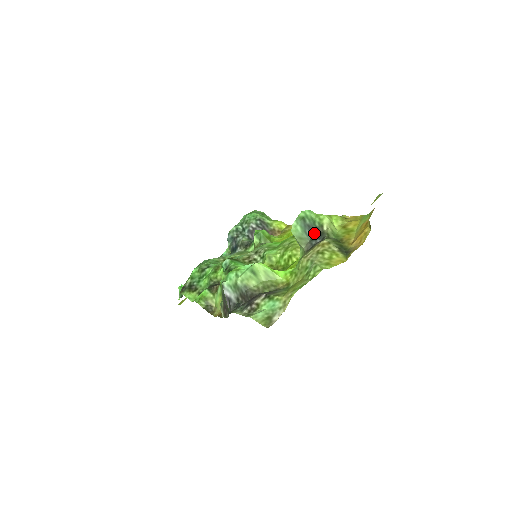
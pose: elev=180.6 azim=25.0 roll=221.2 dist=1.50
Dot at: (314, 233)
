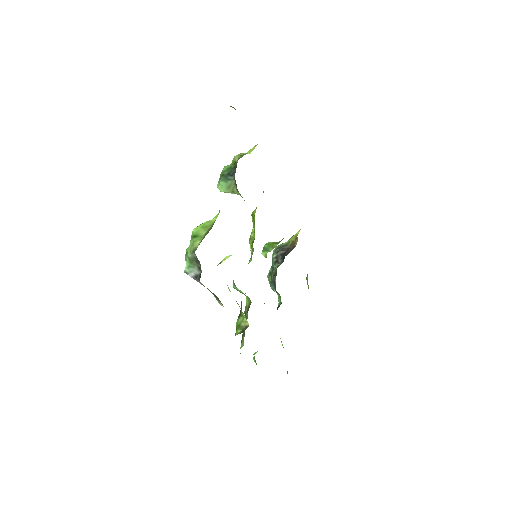
Dot at: (234, 173)
